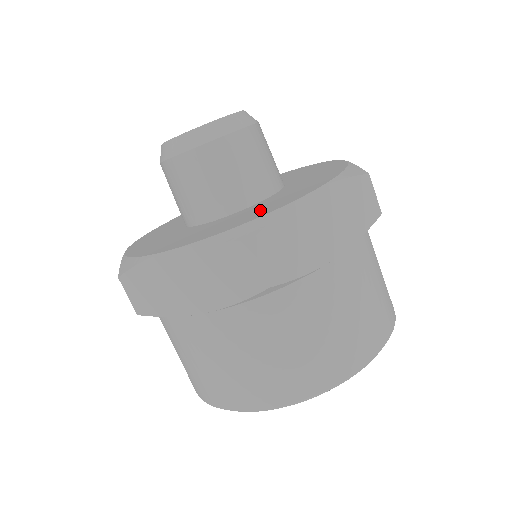
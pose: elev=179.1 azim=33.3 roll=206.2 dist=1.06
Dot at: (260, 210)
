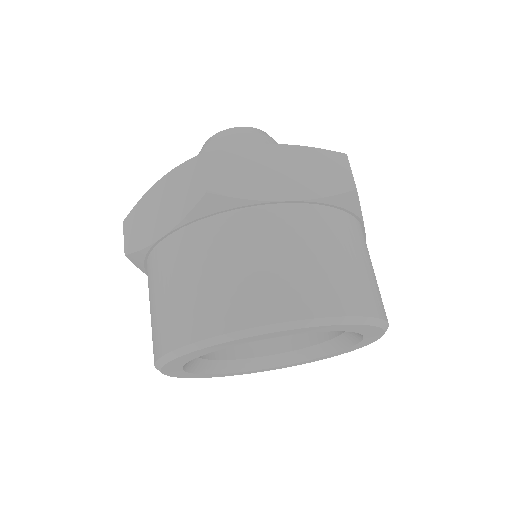
Dot at: occluded
